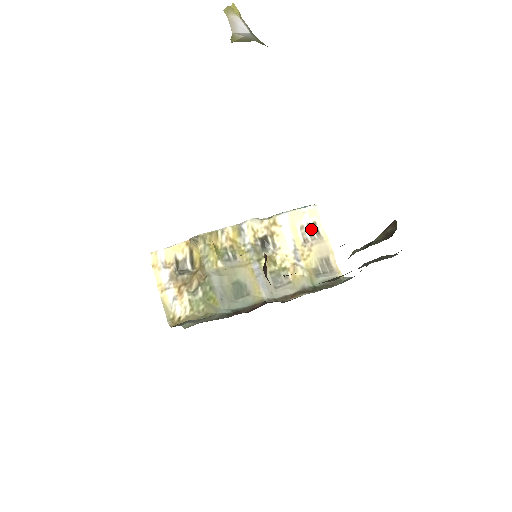
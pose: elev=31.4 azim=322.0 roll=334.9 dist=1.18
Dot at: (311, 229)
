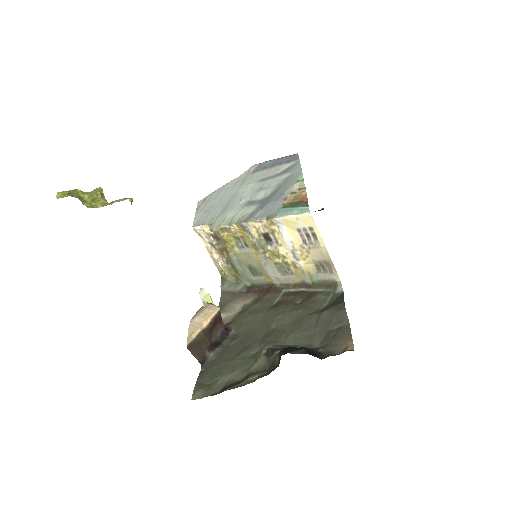
Dot at: (308, 233)
